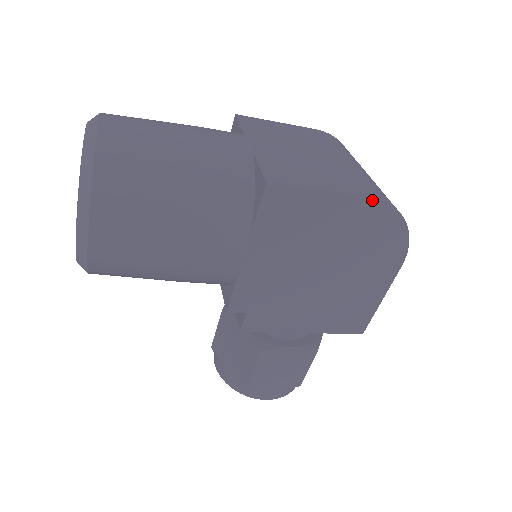
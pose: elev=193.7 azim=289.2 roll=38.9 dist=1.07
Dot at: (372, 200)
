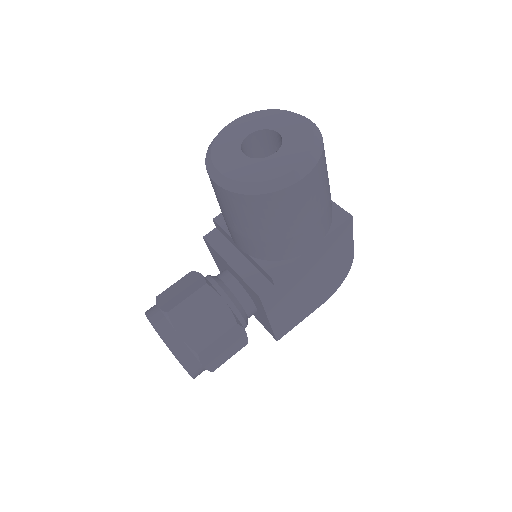
Dot at: (353, 257)
